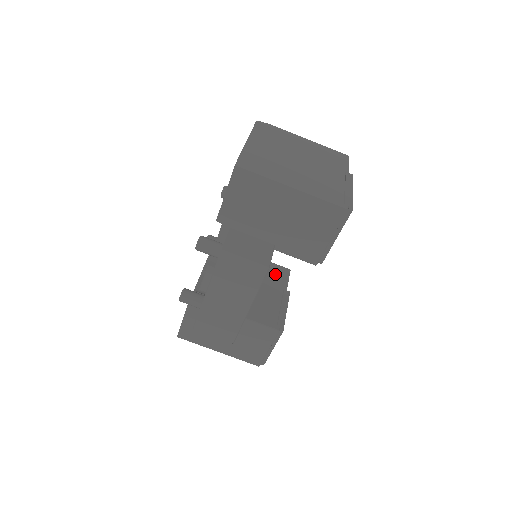
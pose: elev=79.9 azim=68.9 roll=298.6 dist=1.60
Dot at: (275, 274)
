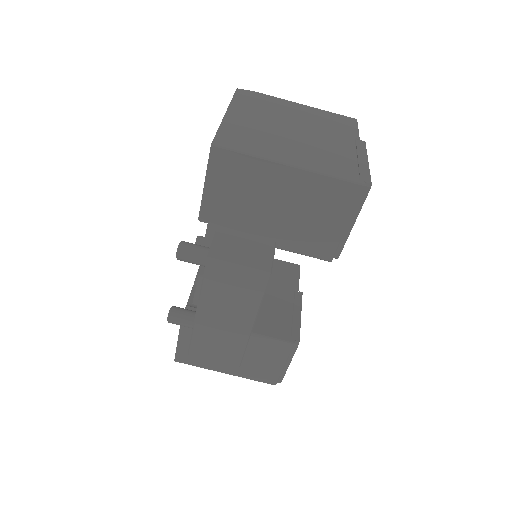
Dot at: (282, 273)
